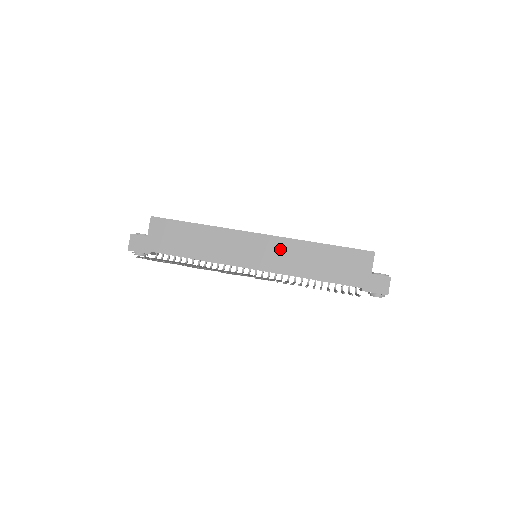
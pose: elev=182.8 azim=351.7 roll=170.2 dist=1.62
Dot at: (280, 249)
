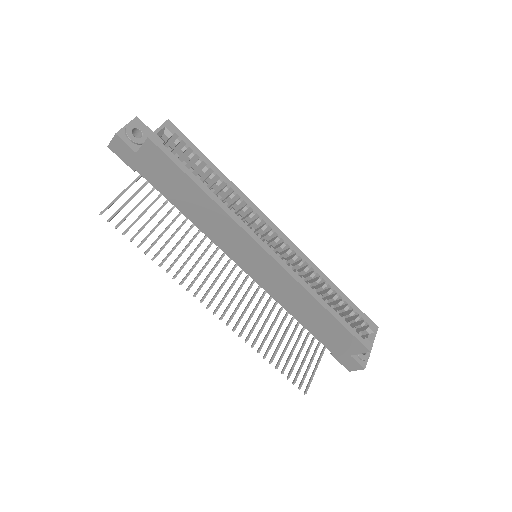
Dot at: (281, 280)
